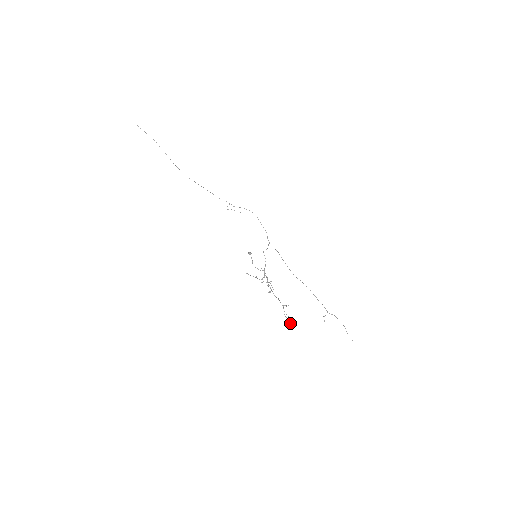
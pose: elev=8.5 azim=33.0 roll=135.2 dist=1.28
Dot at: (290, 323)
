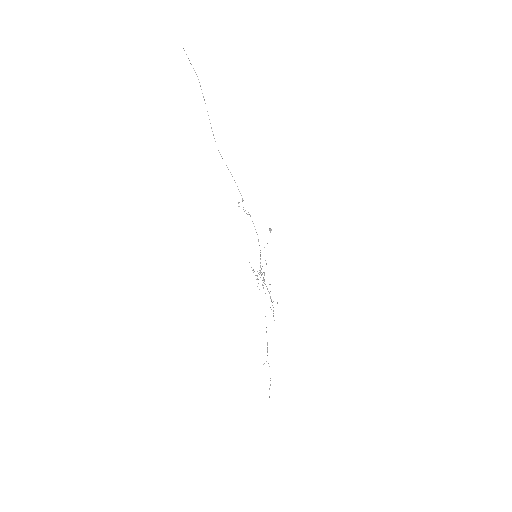
Dot at: occluded
